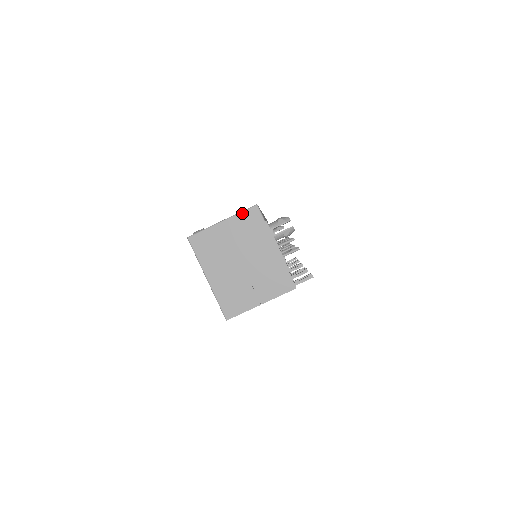
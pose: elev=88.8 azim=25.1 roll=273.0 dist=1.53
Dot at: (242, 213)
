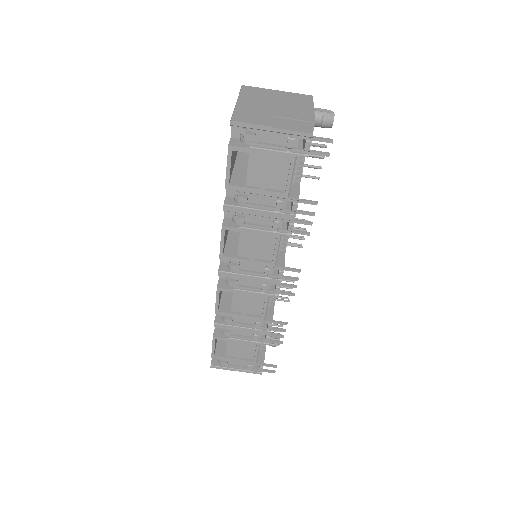
Dot at: (297, 93)
